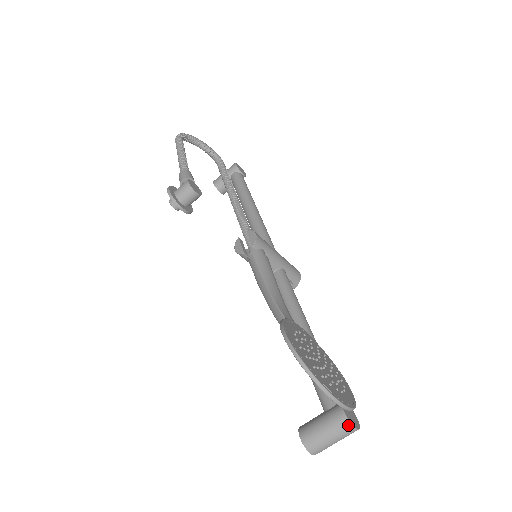
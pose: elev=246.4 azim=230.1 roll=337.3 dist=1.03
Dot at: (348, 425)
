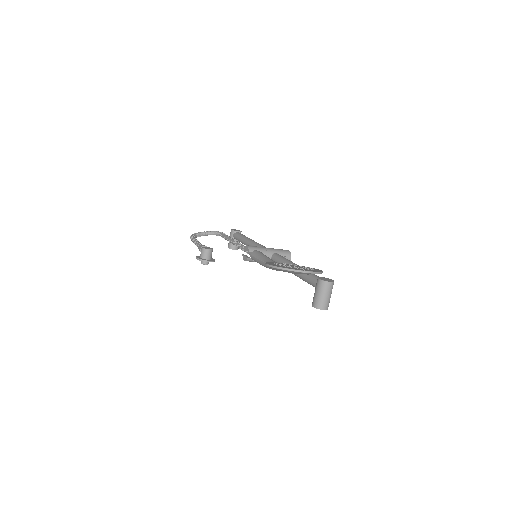
Dot at: (324, 283)
